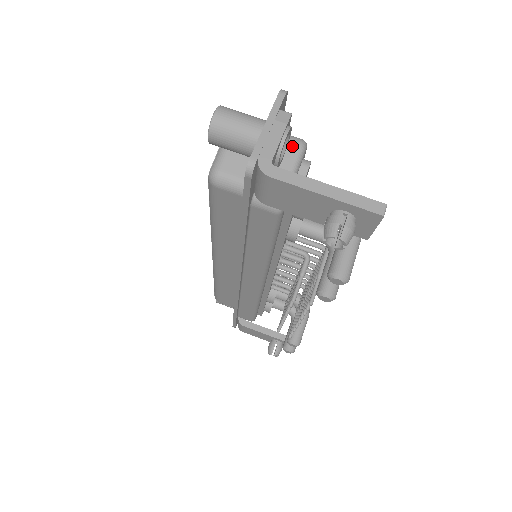
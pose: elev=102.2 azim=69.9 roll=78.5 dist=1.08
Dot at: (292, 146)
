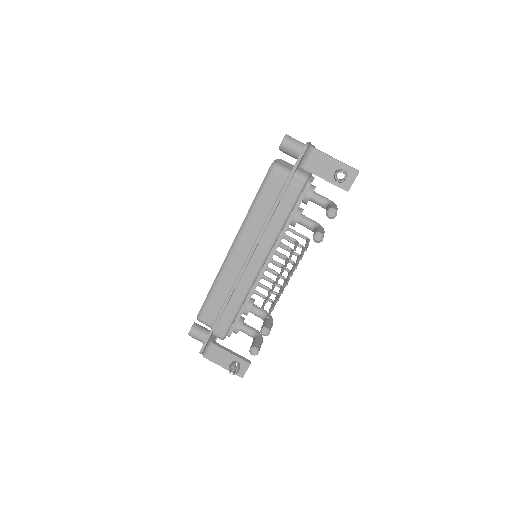
Dot at: occluded
